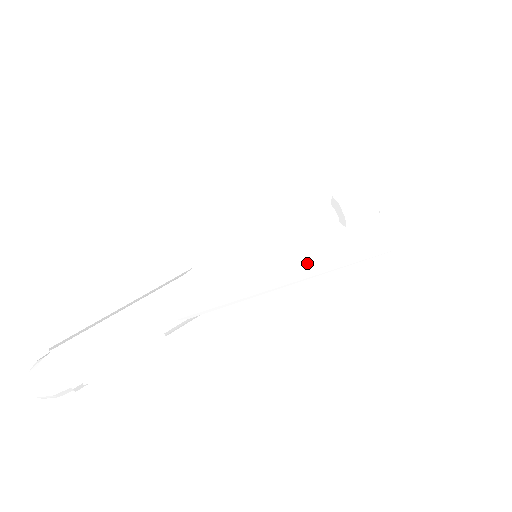
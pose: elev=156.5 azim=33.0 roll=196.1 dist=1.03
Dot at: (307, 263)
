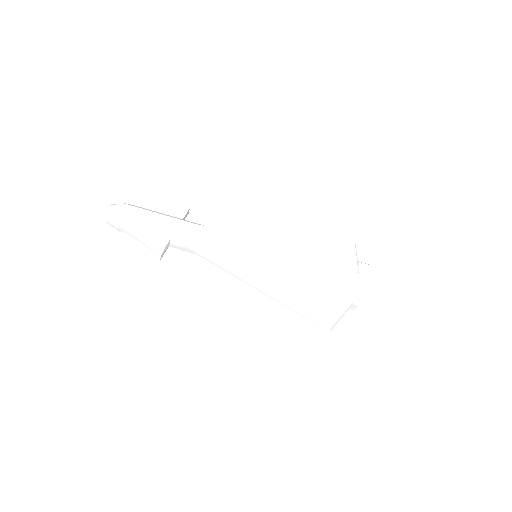
Dot at: (269, 283)
